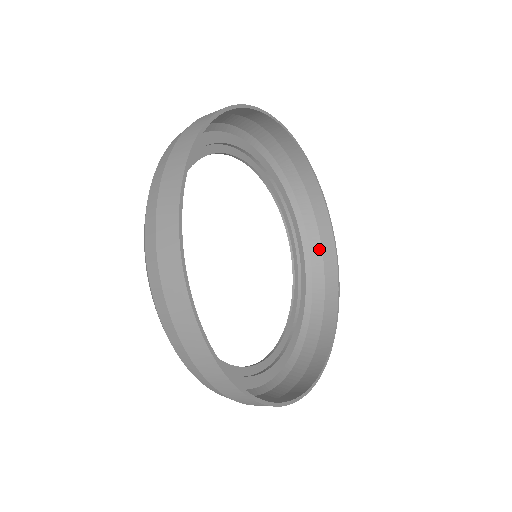
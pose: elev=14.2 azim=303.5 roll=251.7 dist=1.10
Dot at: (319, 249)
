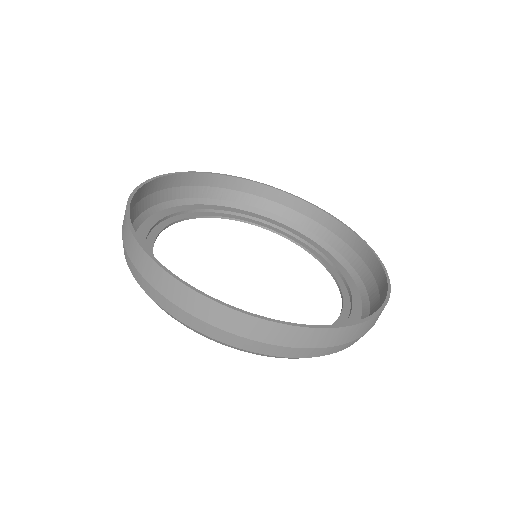
Dot at: (284, 208)
